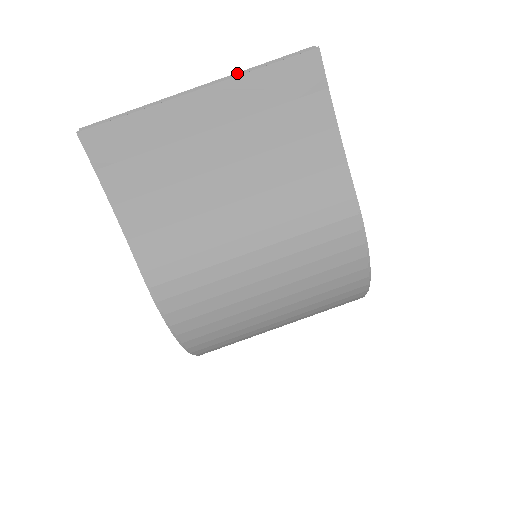
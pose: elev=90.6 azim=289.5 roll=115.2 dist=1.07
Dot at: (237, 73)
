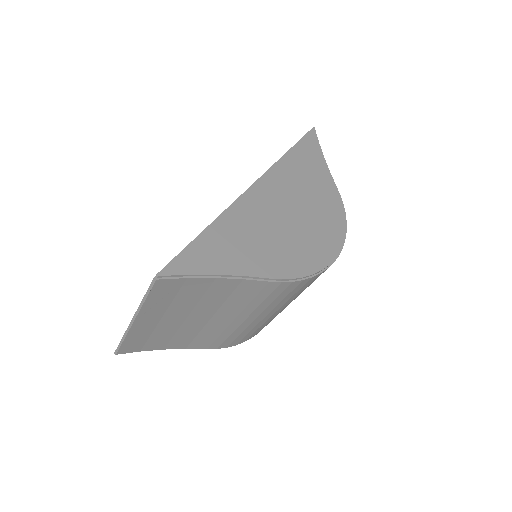
Dot at: (138, 308)
